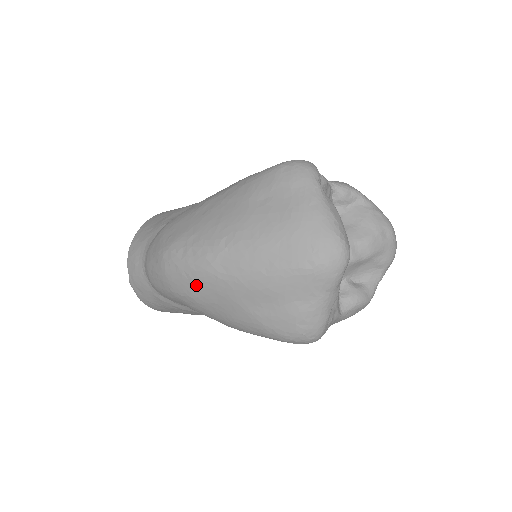
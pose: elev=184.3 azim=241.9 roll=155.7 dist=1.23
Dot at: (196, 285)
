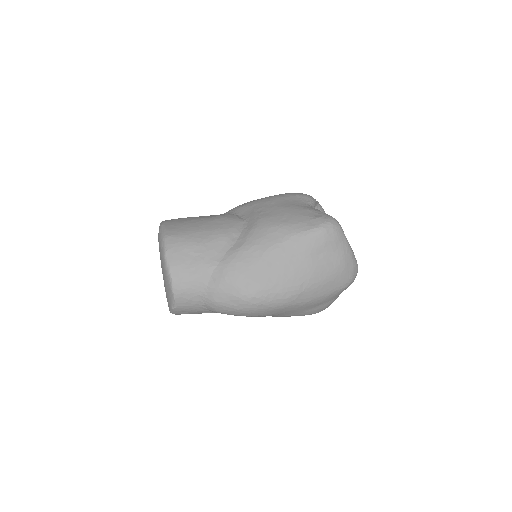
Dot at: (276, 311)
